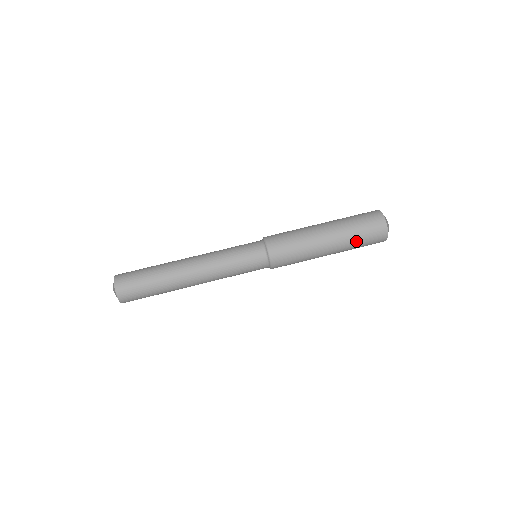
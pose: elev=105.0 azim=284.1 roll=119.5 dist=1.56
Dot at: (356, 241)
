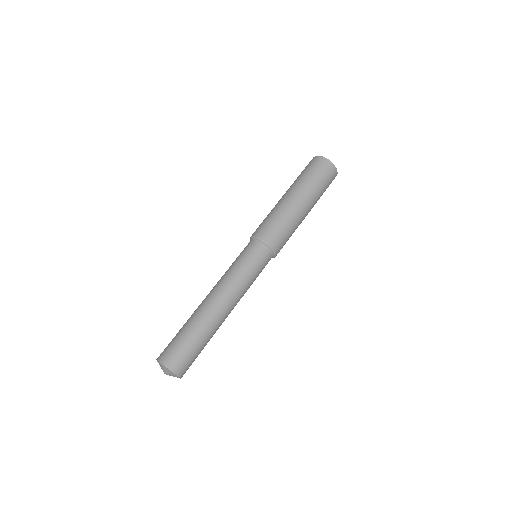
Dot at: (320, 190)
